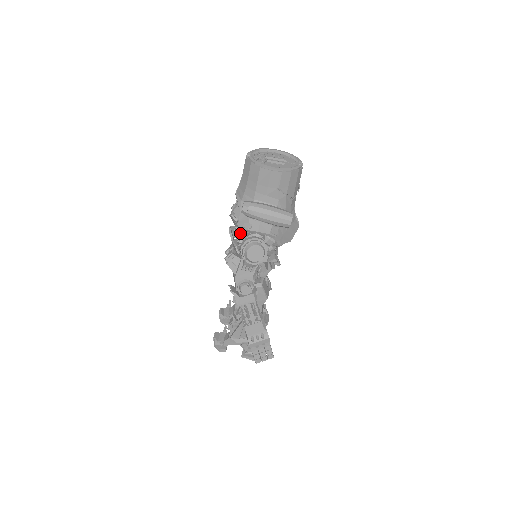
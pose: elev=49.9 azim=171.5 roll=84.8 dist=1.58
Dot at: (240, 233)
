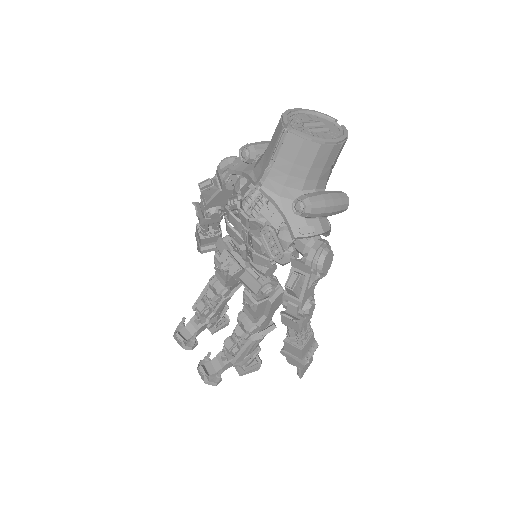
Dot at: (278, 241)
